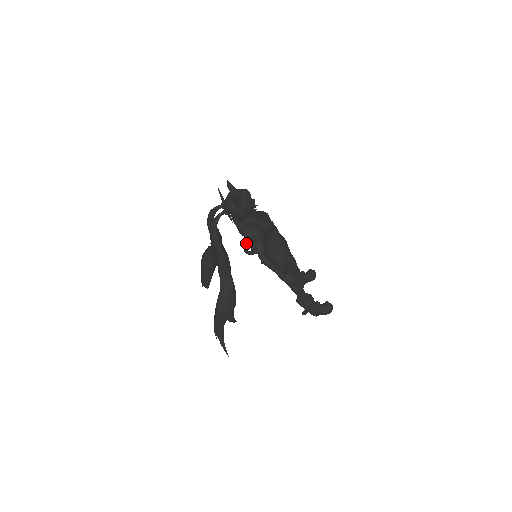
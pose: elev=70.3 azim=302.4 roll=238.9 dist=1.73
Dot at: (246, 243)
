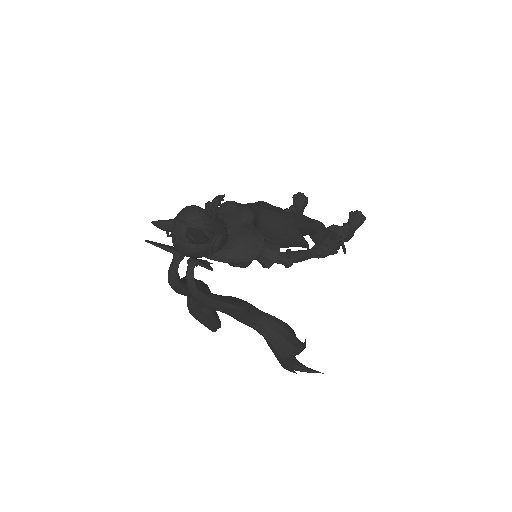
Dot at: occluded
